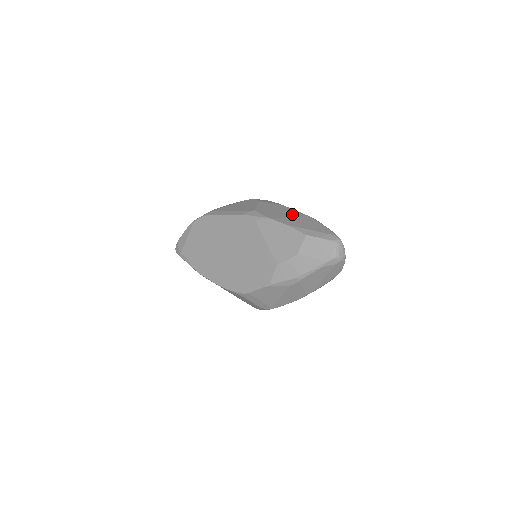
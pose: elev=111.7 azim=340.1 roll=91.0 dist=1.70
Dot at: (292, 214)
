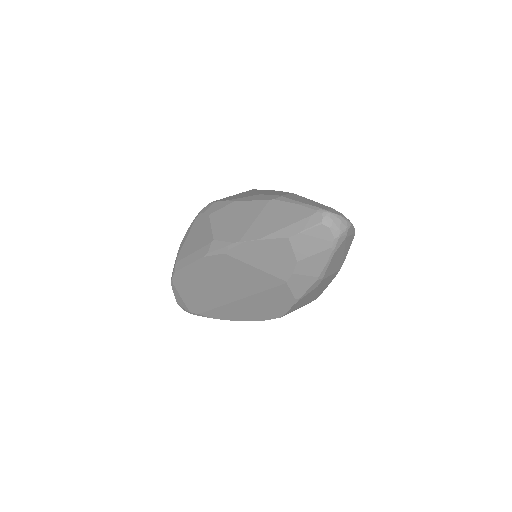
Dot at: (253, 213)
